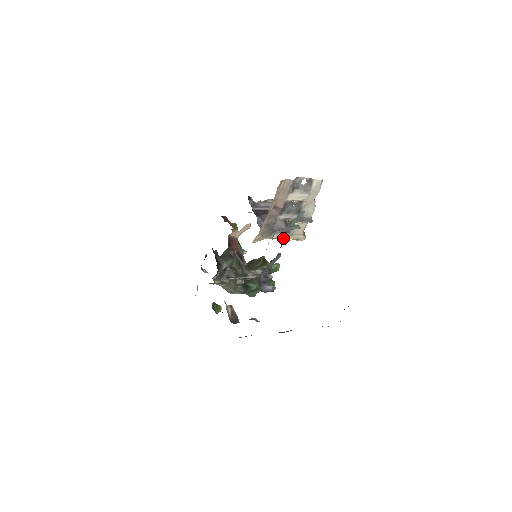
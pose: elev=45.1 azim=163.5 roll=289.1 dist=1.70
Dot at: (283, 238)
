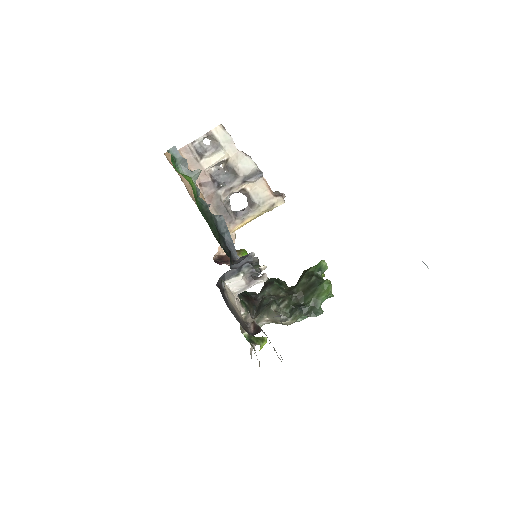
Dot at: (256, 214)
